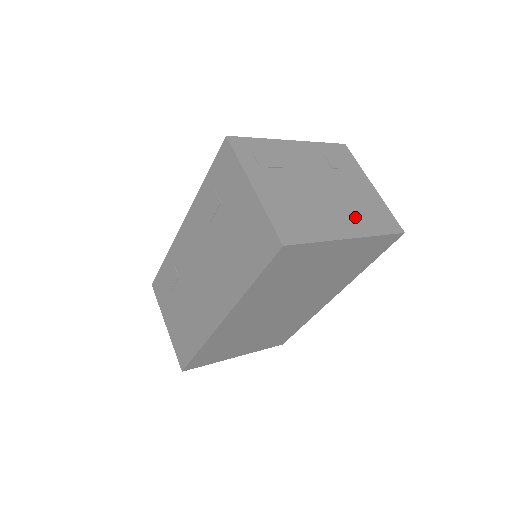
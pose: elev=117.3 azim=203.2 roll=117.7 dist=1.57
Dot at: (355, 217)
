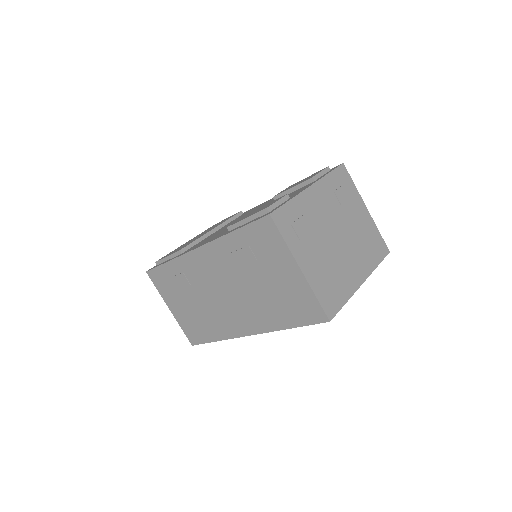
Dot at: (362, 256)
